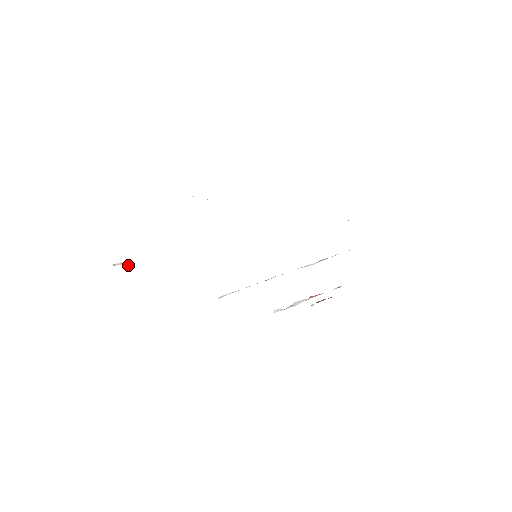
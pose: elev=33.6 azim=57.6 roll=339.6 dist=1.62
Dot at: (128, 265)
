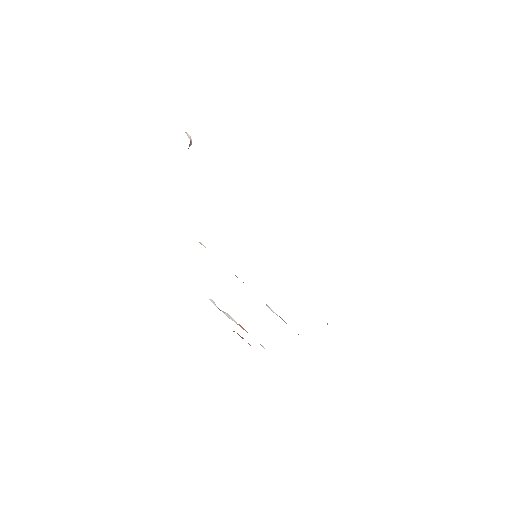
Dot at: occluded
